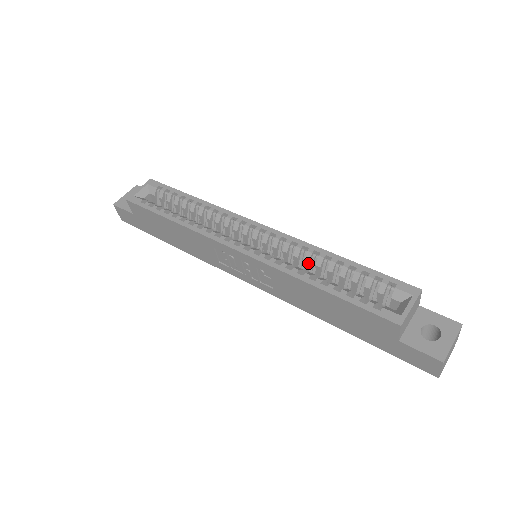
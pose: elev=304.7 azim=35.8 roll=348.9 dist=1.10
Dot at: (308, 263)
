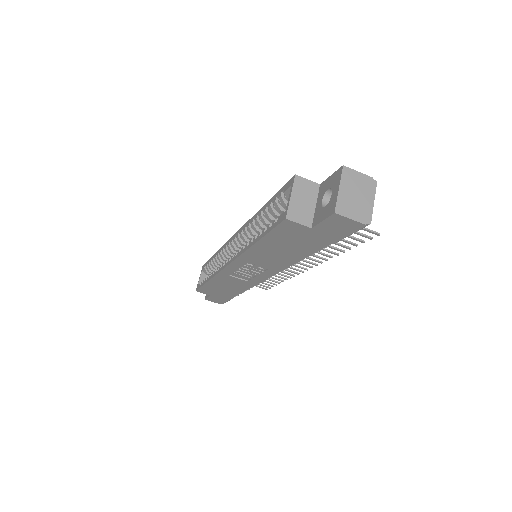
Dot at: (258, 231)
